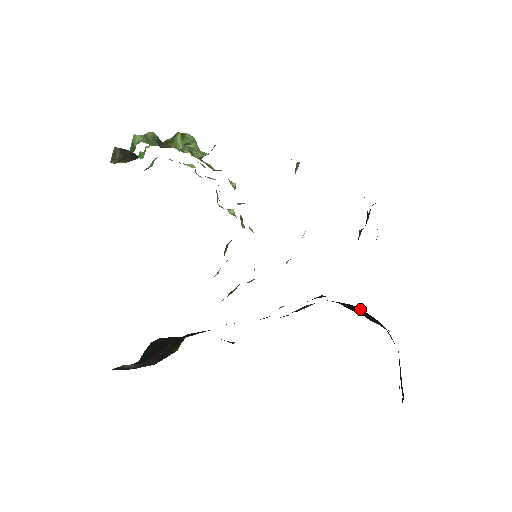
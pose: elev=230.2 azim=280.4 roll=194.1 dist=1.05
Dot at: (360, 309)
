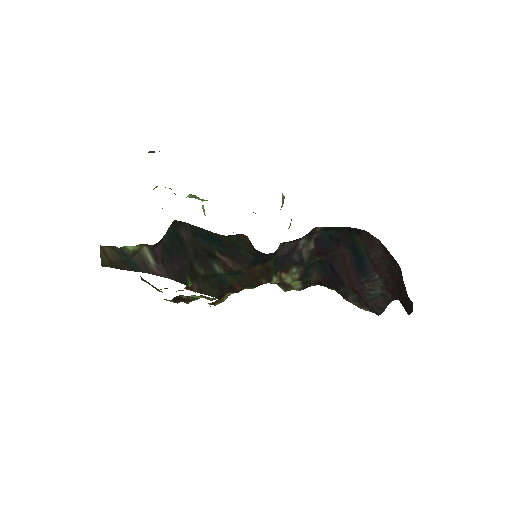
Dot at: (353, 256)
